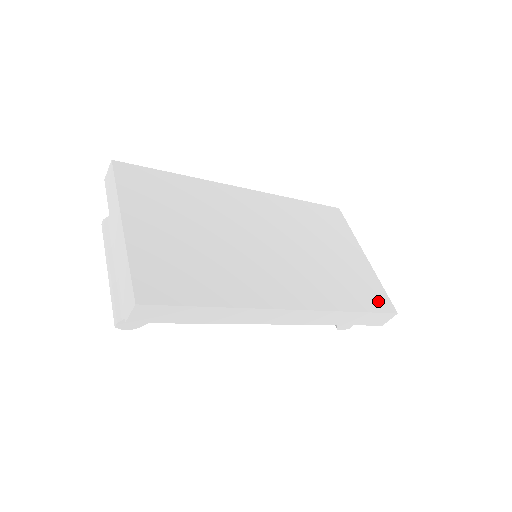
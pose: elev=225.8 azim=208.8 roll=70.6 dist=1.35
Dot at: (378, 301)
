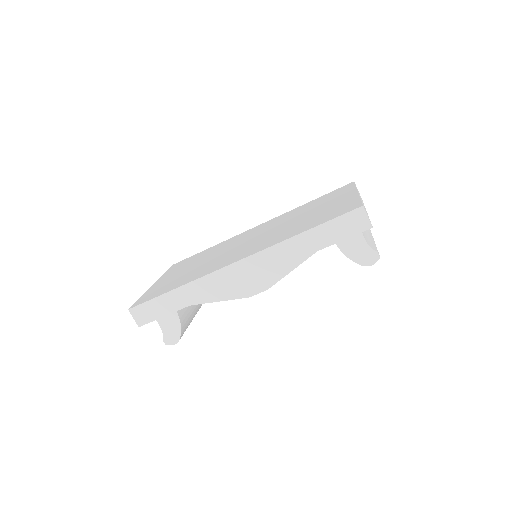
Dot at: (342, 211)
